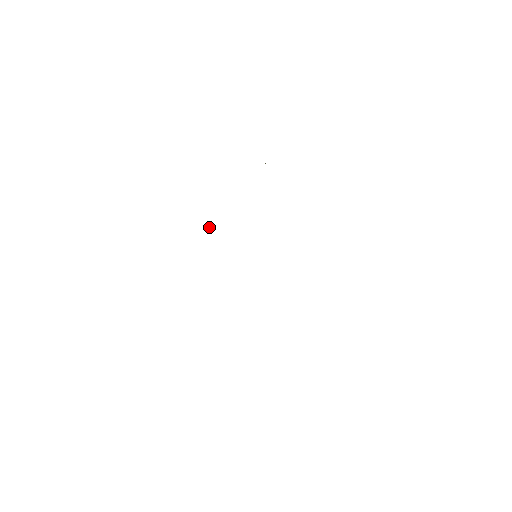
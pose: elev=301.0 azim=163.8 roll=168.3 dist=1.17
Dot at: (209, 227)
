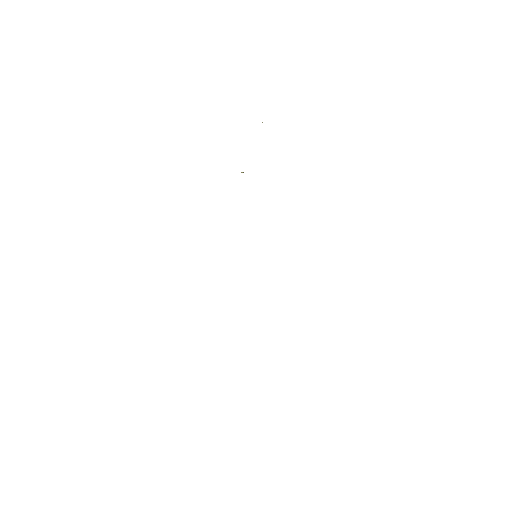
Dot at: occluded
